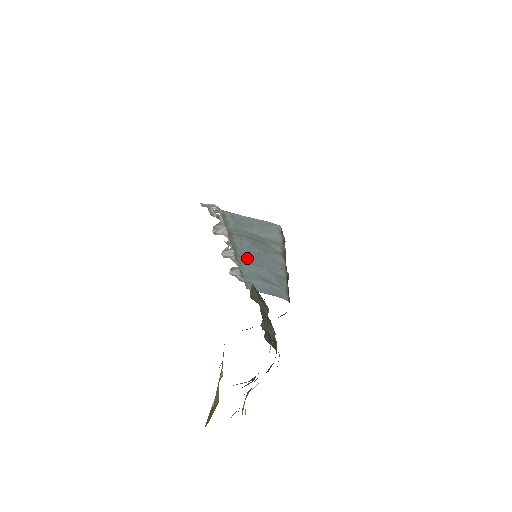
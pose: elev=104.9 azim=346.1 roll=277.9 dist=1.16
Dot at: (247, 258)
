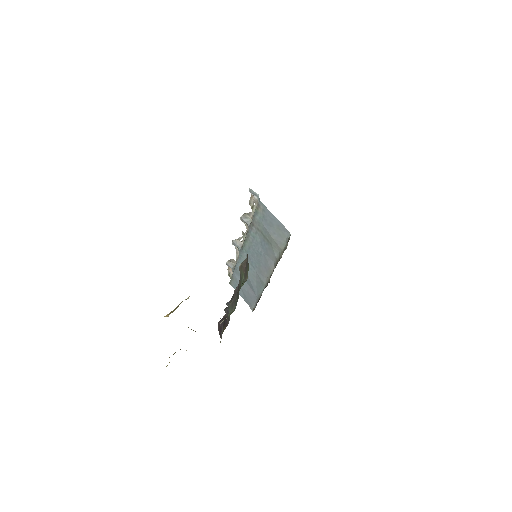
Dot at: (249, 253)
